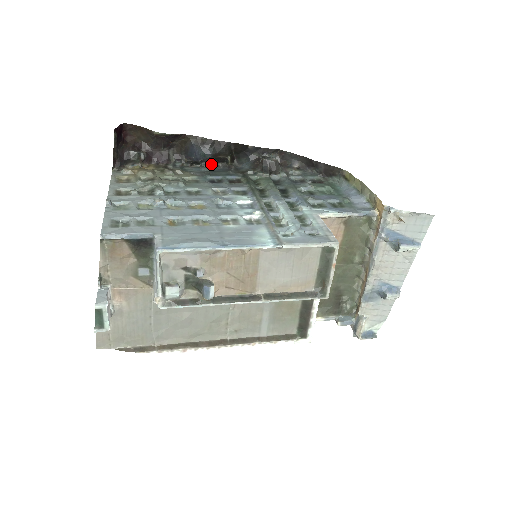
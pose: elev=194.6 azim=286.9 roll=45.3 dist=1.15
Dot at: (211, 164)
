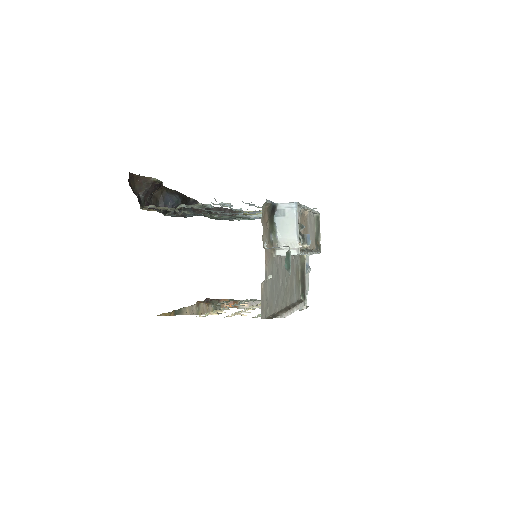
Dot at: occluded
